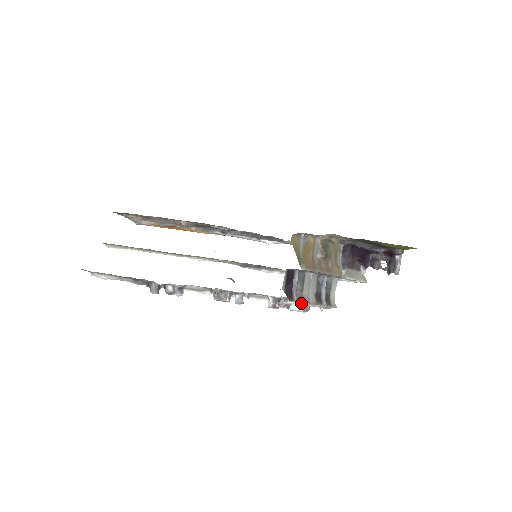
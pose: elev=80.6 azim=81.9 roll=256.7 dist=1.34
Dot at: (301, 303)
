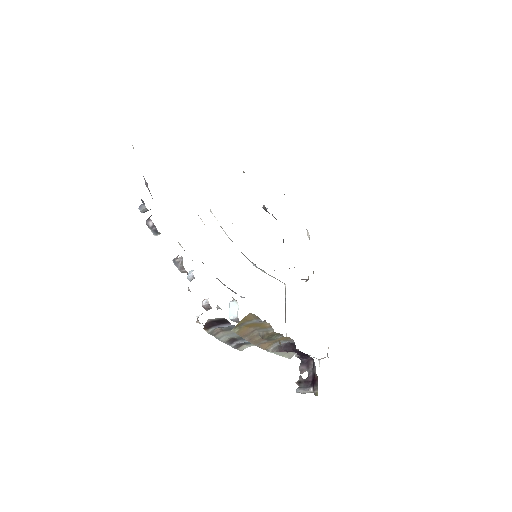
Dot at: (212, 335)
